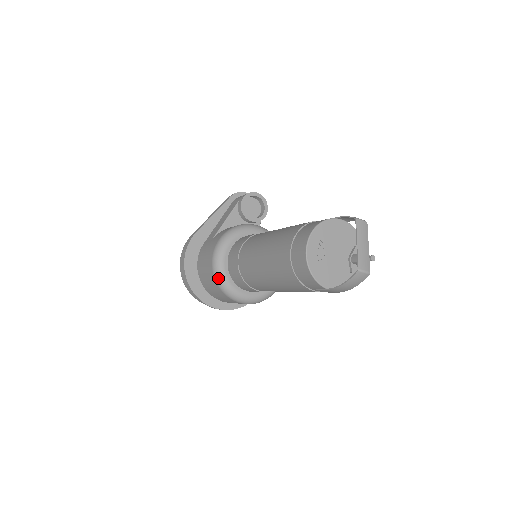
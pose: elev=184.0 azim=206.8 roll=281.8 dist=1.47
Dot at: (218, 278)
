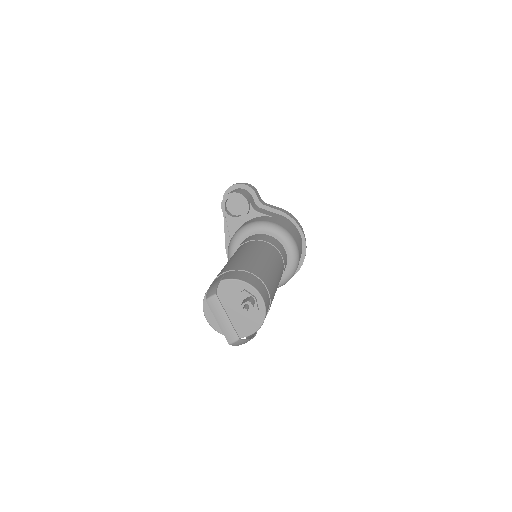
Dot at: occluded
